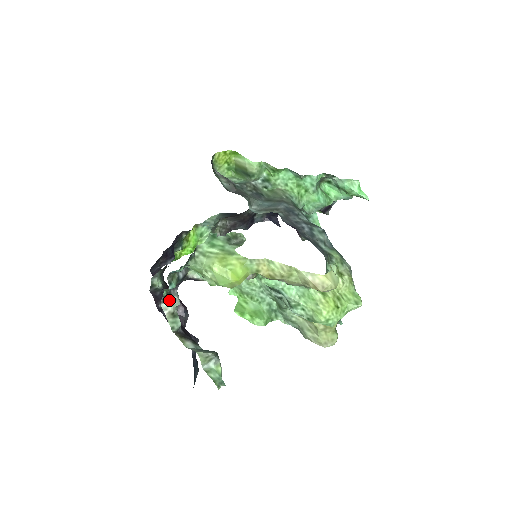
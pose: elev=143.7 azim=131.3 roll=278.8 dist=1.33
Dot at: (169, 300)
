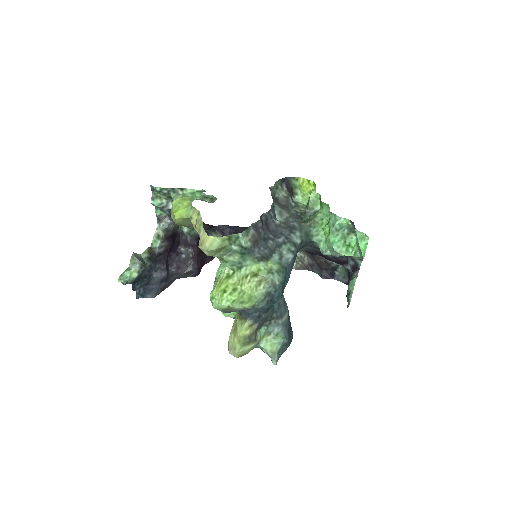
Dot at: (161, 223)
